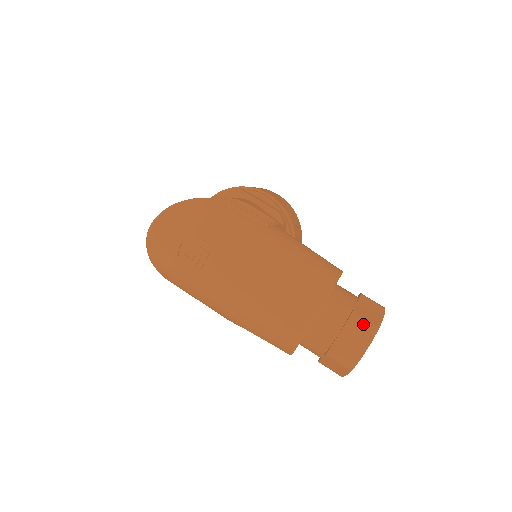
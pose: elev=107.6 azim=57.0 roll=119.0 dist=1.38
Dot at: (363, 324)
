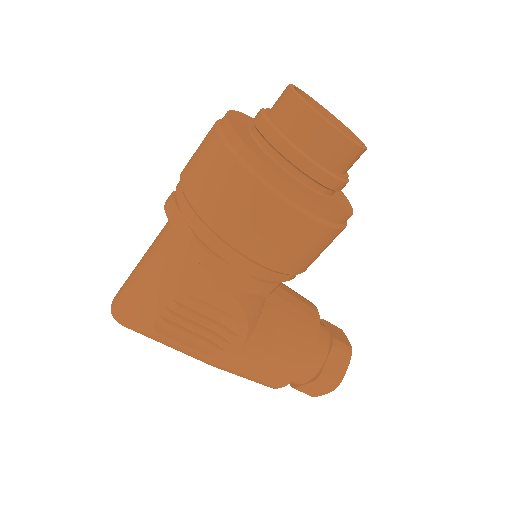
Dot at: occluded
